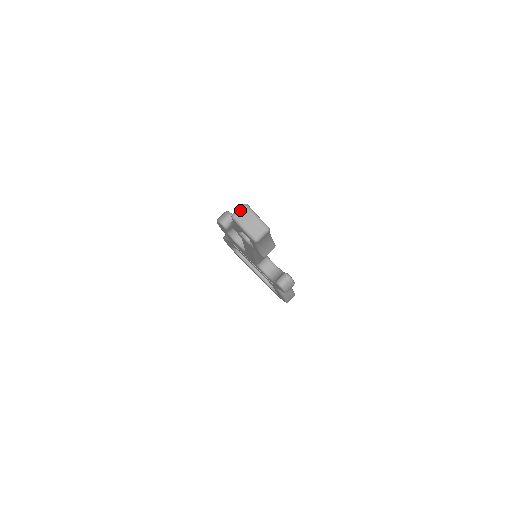
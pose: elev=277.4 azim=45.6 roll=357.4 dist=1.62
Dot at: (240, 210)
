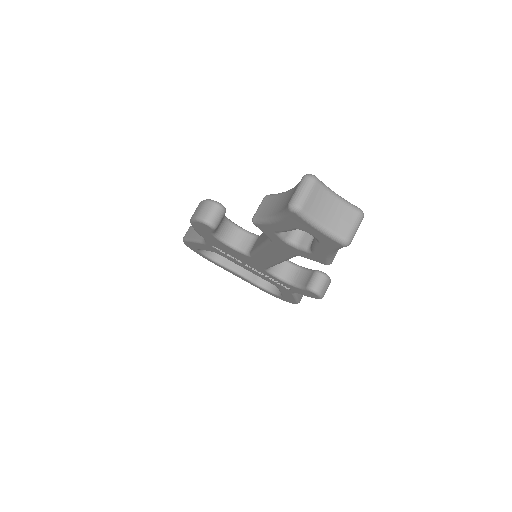
Dot at: (304, 190)
